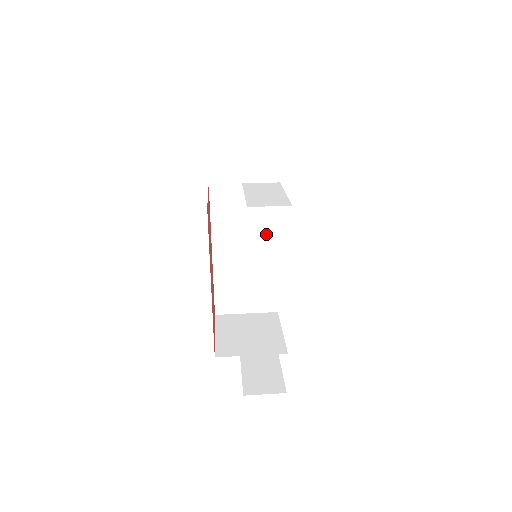
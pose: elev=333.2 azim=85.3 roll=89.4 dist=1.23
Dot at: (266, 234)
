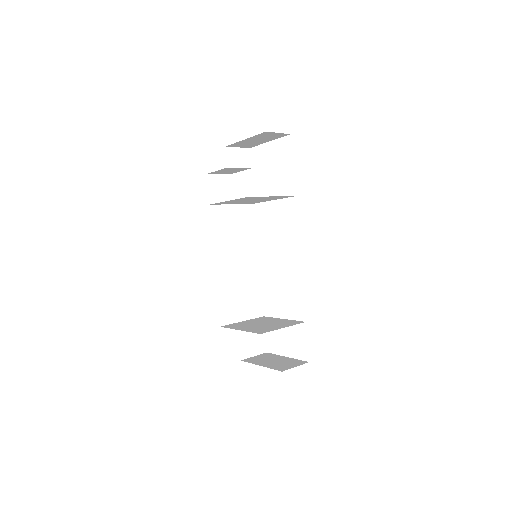
Dot at: (249, 246)
